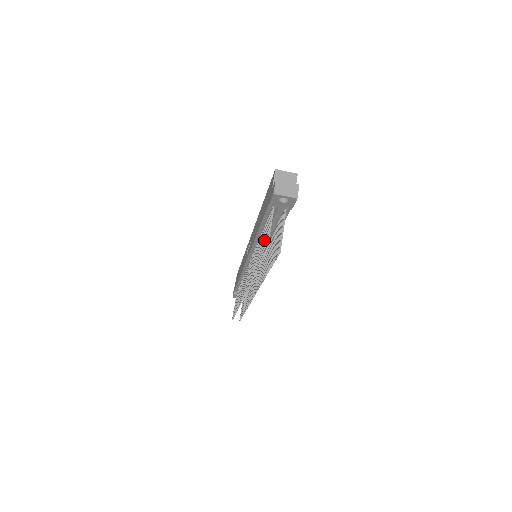
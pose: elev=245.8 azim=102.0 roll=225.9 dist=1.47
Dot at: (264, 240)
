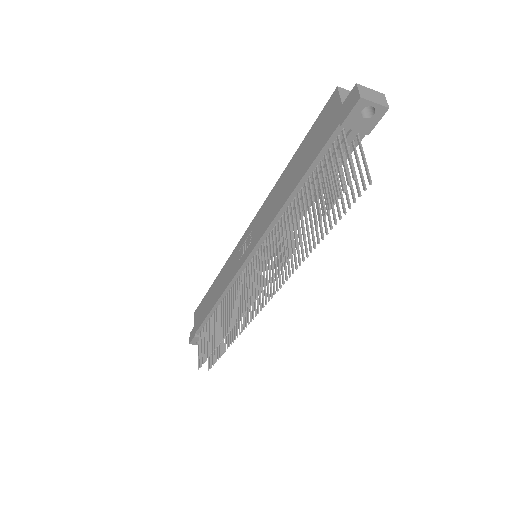
Dot at: (325, 185)
